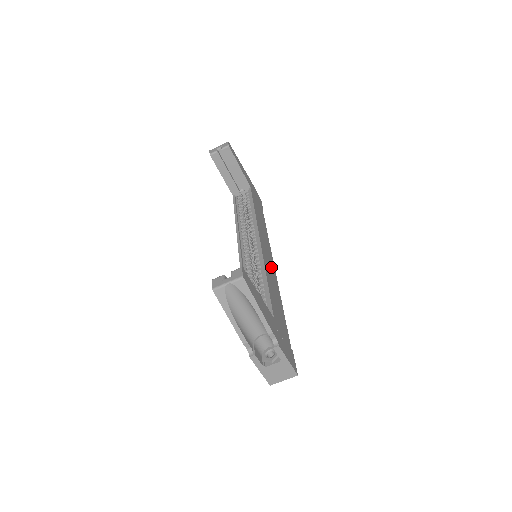
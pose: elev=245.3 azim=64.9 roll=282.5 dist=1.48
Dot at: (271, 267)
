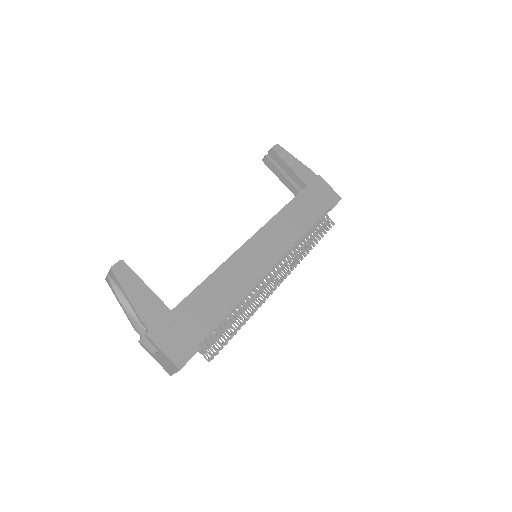
Dot at: (254, 267)
